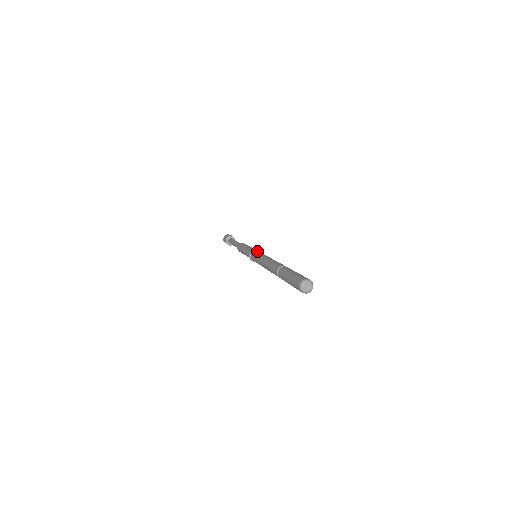
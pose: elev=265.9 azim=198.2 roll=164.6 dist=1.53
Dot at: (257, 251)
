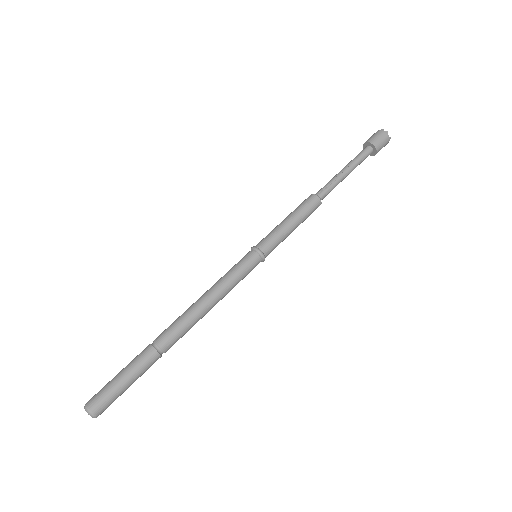
Dot at: (248, 255)
